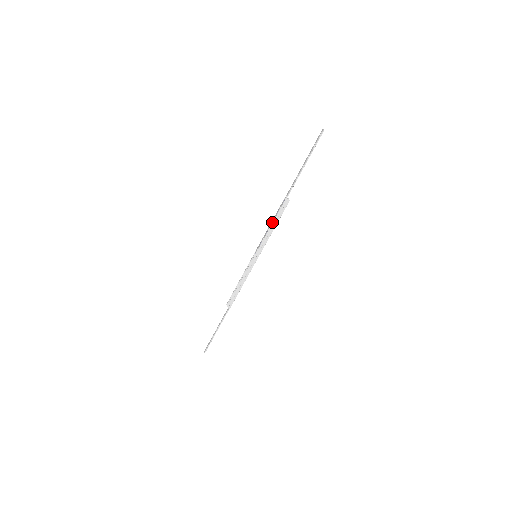
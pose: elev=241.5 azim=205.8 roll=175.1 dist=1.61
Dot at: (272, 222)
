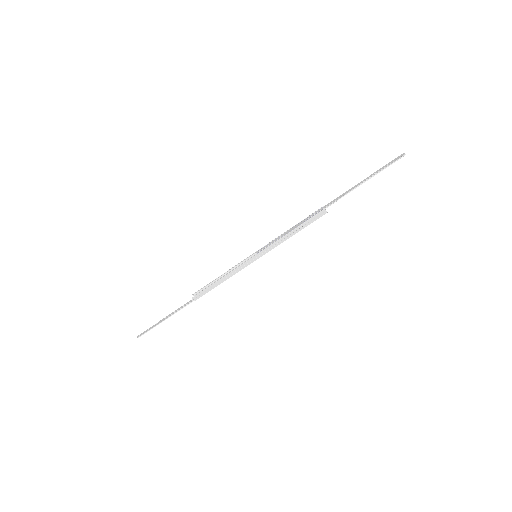
Dot at: (295, 227)
